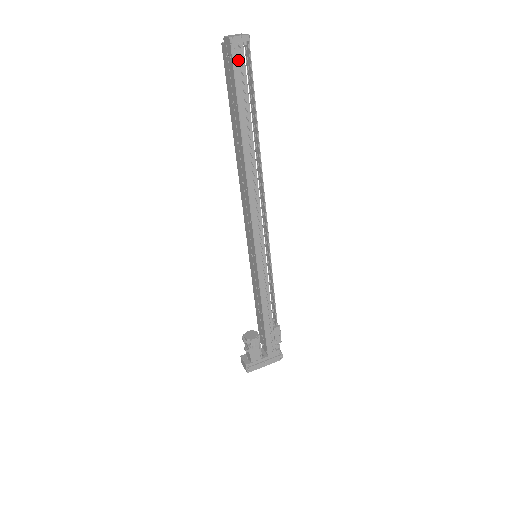
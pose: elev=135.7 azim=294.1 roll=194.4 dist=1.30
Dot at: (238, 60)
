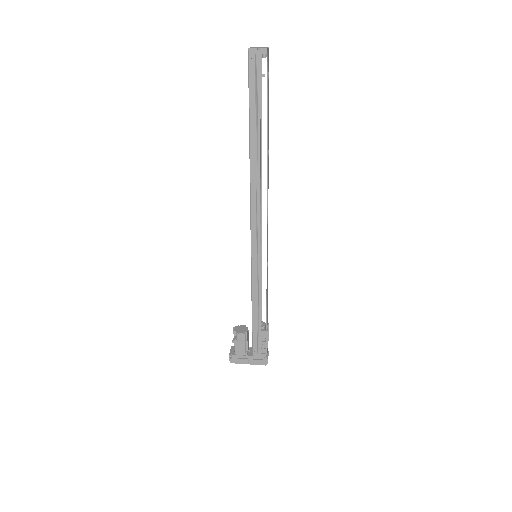
Dot at: (253, 70)
